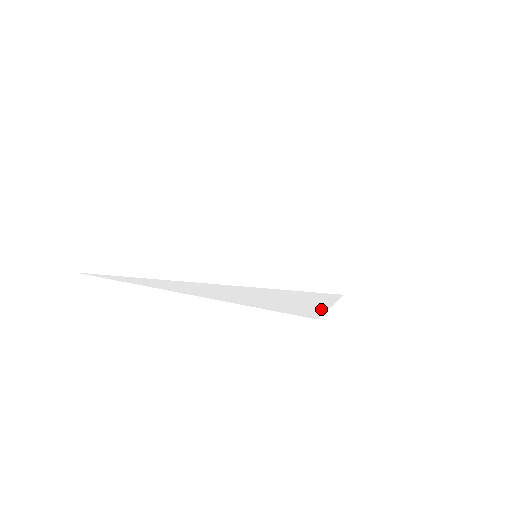
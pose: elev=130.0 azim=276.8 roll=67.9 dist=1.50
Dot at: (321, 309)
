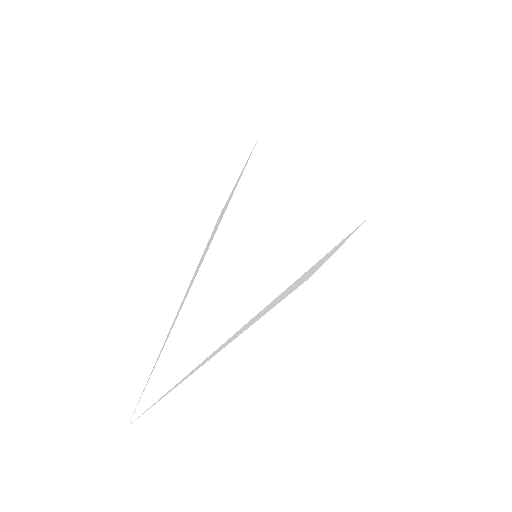
Dot at: (329, 257)
